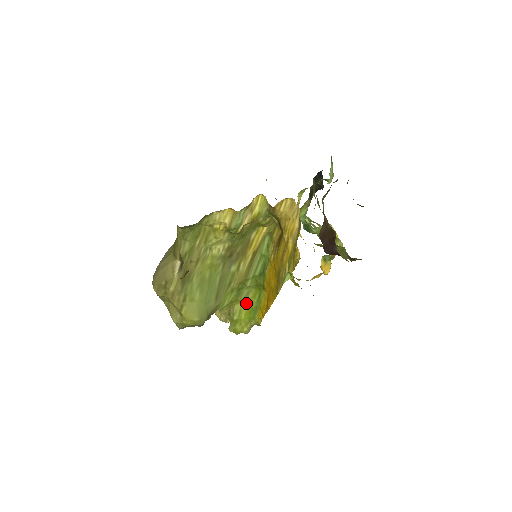
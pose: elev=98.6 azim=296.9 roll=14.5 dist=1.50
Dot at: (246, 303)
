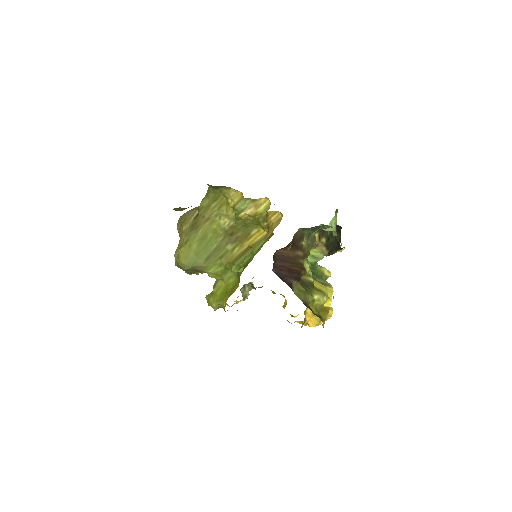
Dot at: (226, 284)
